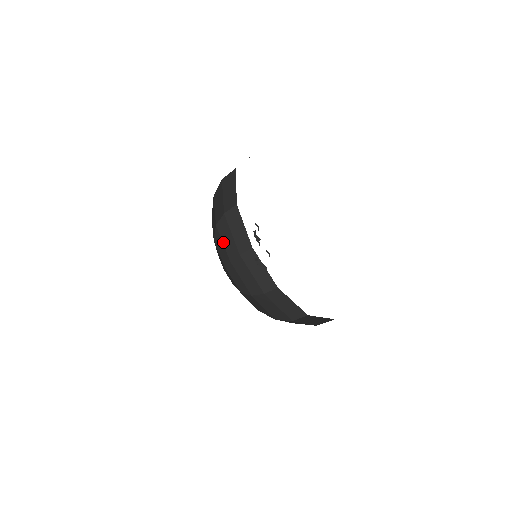
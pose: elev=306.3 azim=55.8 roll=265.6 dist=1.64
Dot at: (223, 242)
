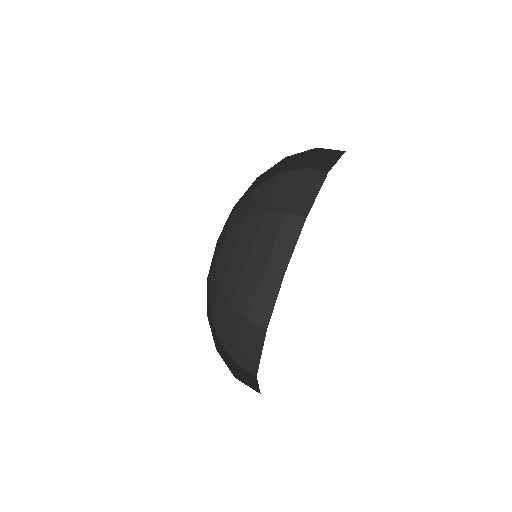
Dot at: (258, 235)
